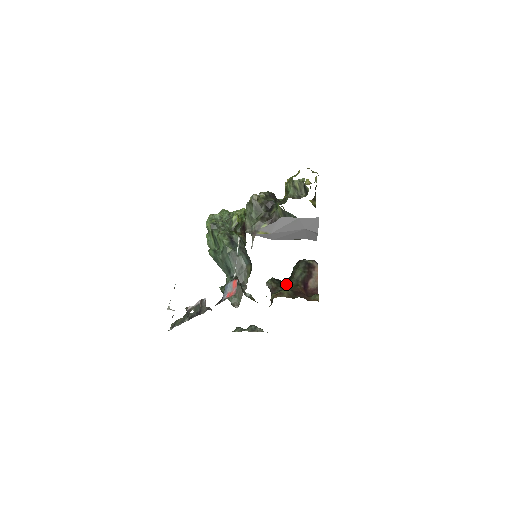
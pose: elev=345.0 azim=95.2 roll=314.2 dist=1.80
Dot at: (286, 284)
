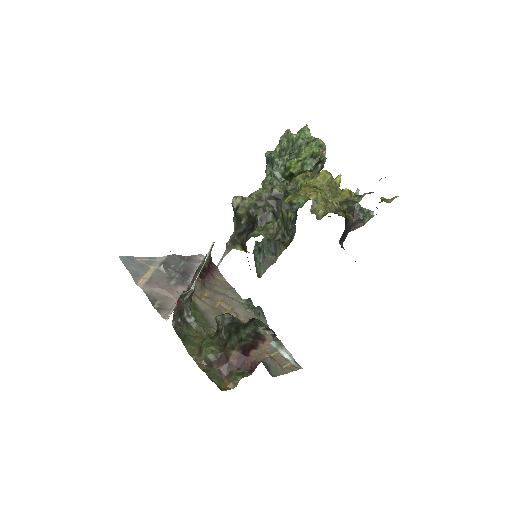
Dot at: (230, 334)
